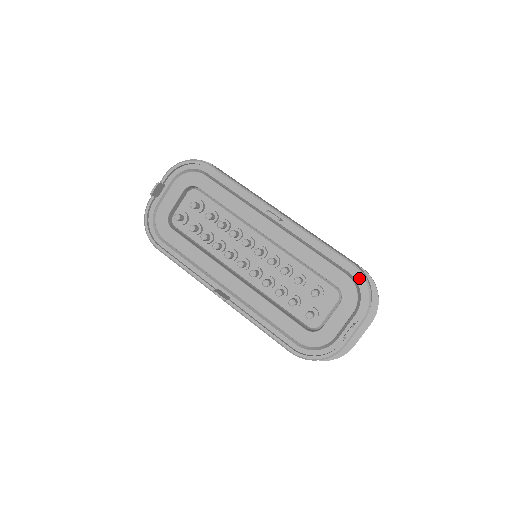
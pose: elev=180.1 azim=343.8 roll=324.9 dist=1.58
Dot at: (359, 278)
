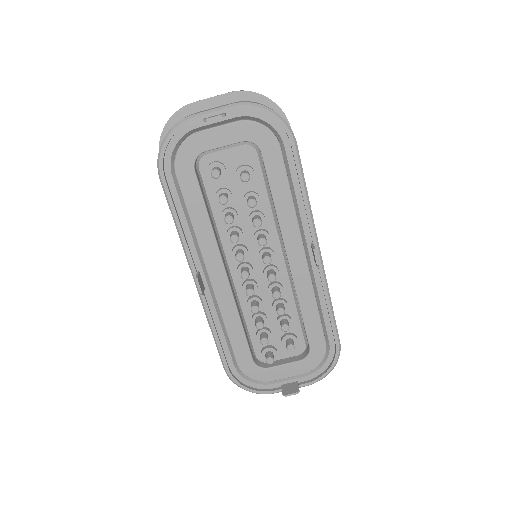
Dot at: (333, 354)
